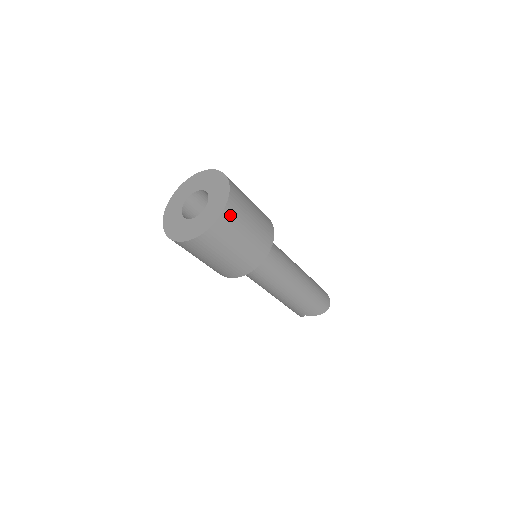
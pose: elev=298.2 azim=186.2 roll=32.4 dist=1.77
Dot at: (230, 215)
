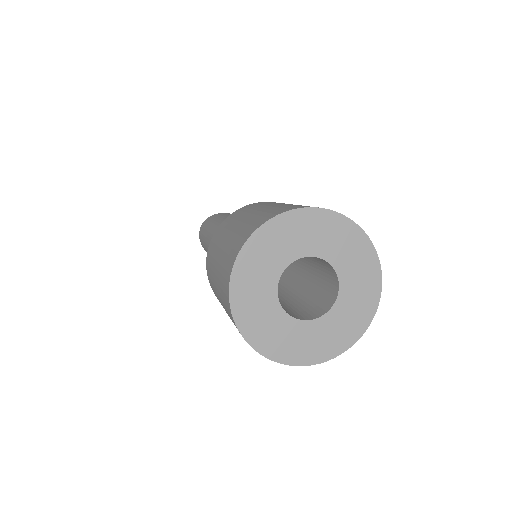
Dot at: occluded
